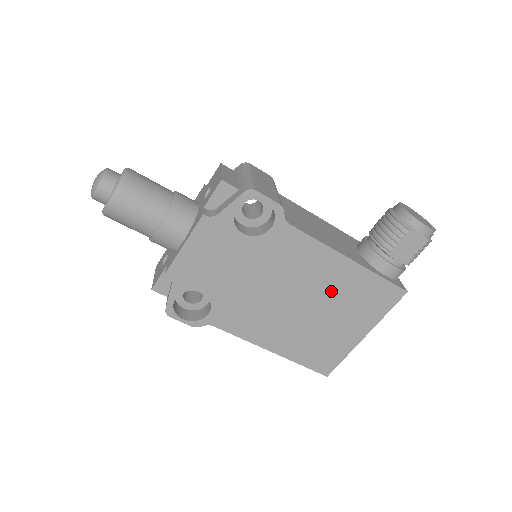
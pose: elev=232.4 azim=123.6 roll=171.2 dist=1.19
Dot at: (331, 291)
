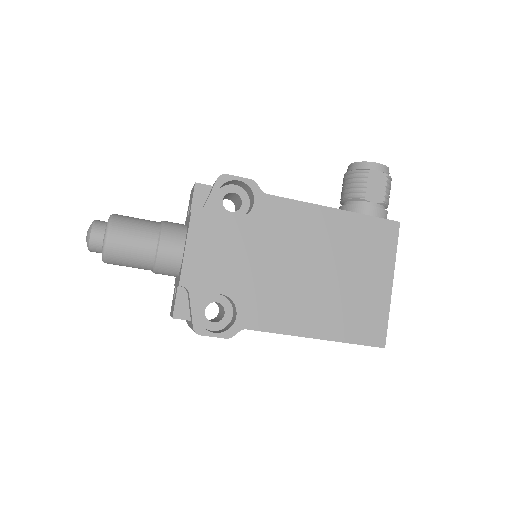
Dot at: (335, 247)
